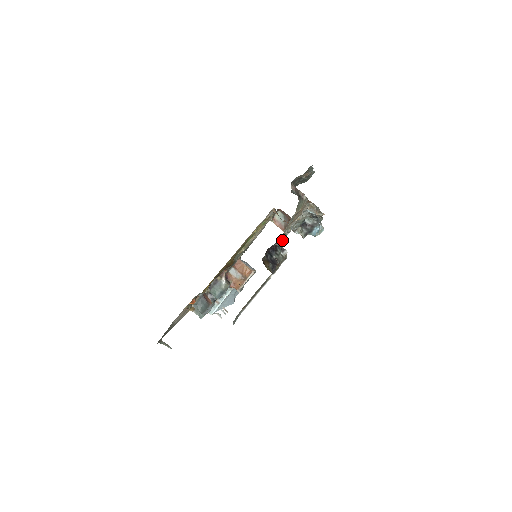
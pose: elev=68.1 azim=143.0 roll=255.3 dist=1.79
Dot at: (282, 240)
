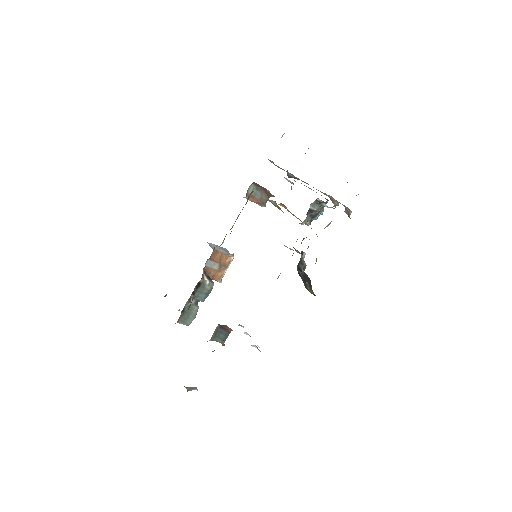
Dot at: occluded
